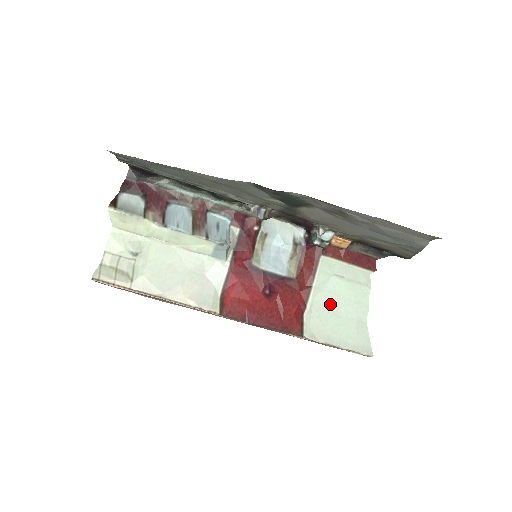
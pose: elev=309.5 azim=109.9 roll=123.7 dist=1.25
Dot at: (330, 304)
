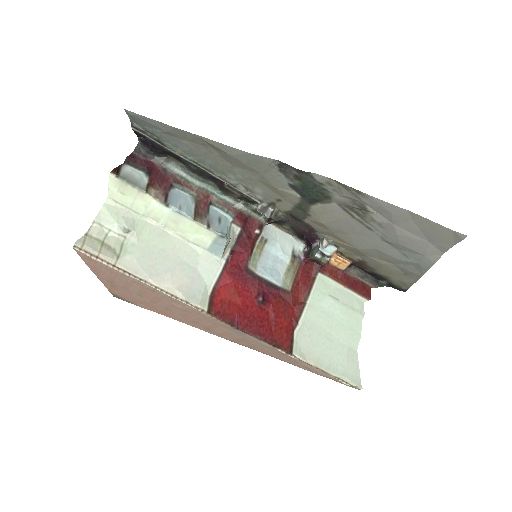
Dot at: (322, 325)
